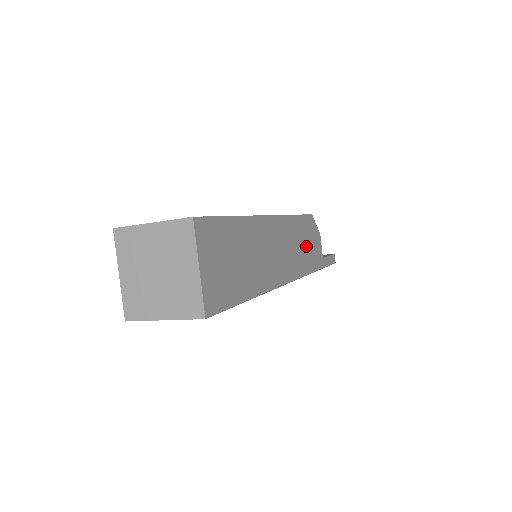
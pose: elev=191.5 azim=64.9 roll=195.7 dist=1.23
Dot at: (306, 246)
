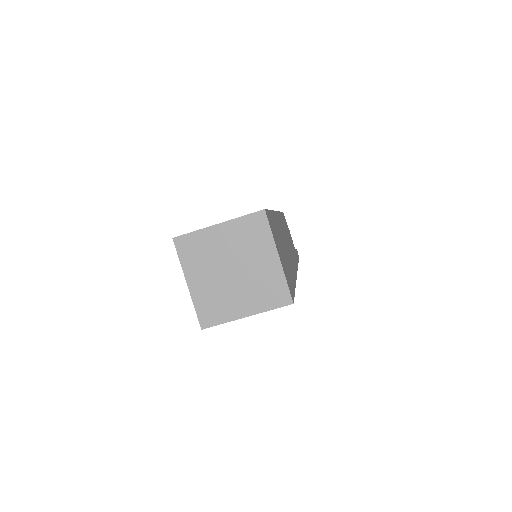
Dot at: (290, 240)
